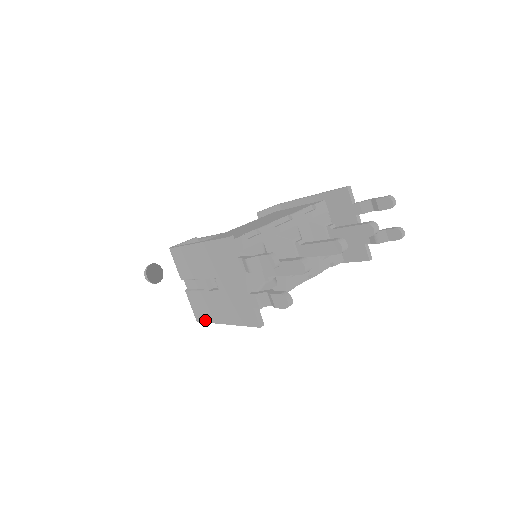
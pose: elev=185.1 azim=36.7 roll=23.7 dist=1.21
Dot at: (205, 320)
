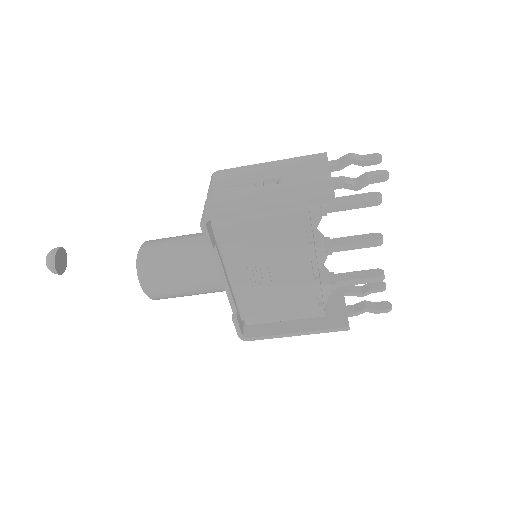
Dot at: (228, 210)
